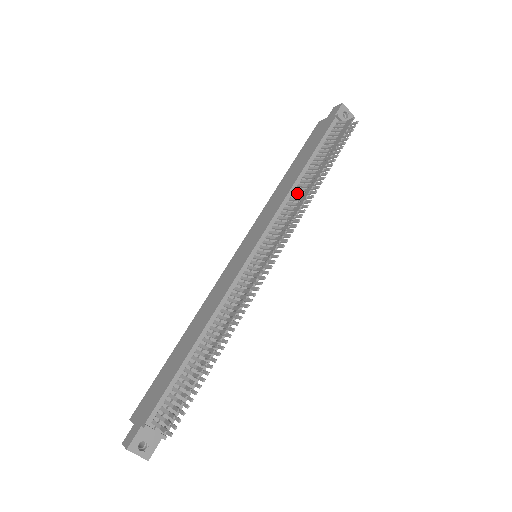
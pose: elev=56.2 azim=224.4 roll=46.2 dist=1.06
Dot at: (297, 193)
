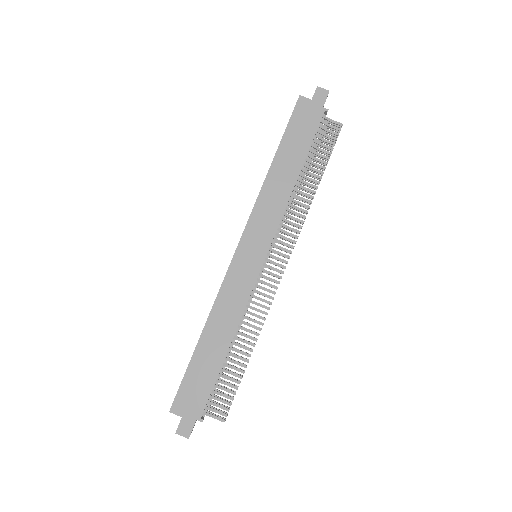
Dot at: (295, 200)
